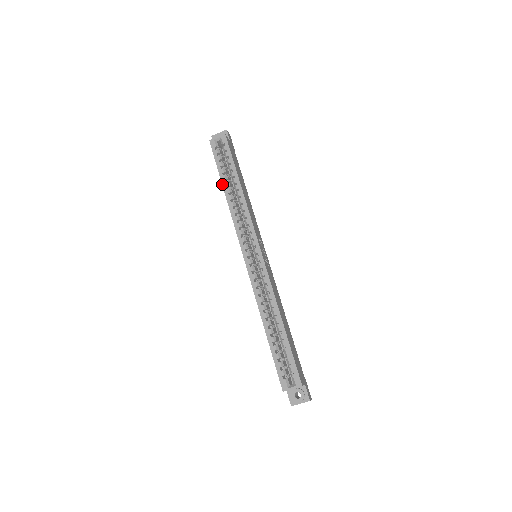
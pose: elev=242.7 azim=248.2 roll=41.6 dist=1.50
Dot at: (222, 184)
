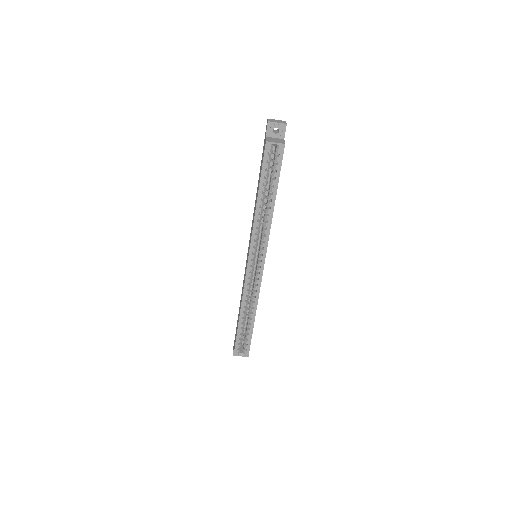
Dot at: (258, 194)
